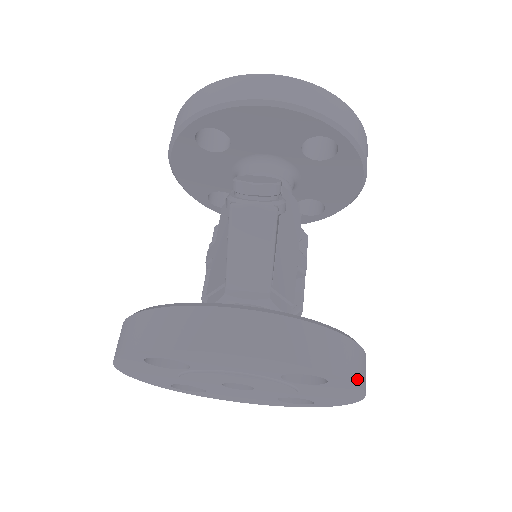
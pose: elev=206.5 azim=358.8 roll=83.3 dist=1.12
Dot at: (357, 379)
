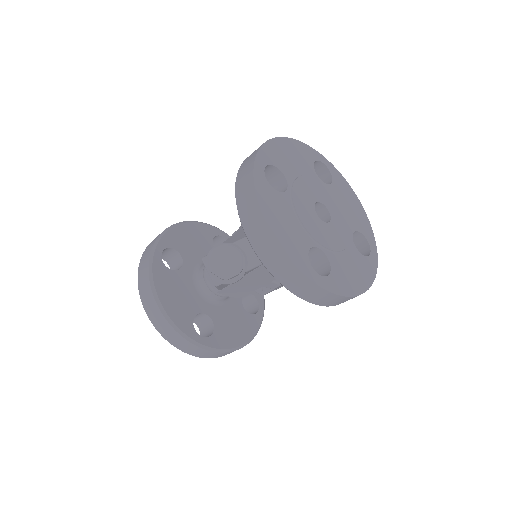
Dot at: (202, 357)
